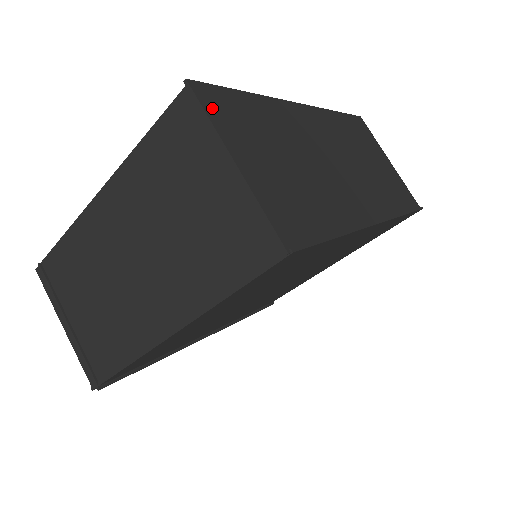
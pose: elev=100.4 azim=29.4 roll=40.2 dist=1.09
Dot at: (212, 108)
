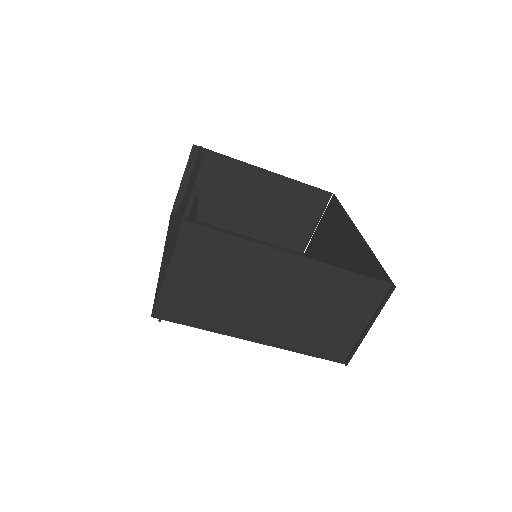
Dot at: (384, 297)
